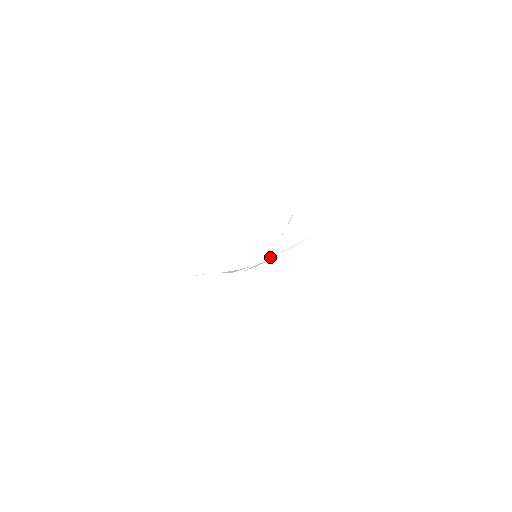
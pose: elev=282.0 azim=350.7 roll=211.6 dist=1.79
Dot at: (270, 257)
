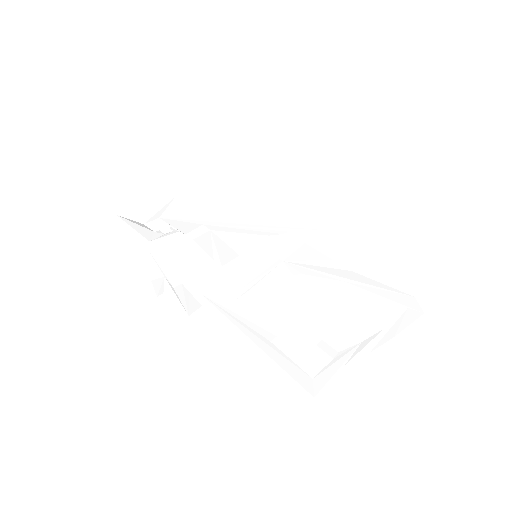
Dot at: (241, 227)
